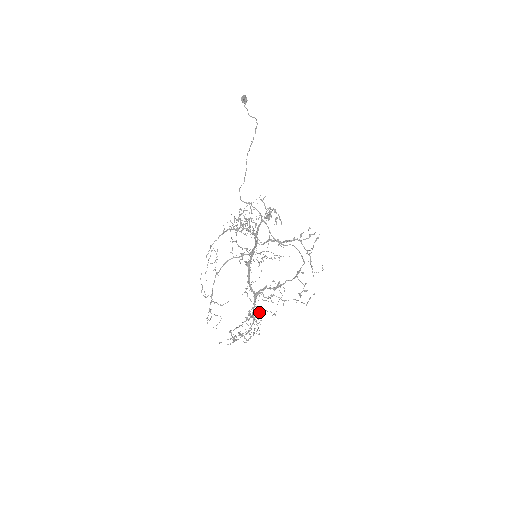
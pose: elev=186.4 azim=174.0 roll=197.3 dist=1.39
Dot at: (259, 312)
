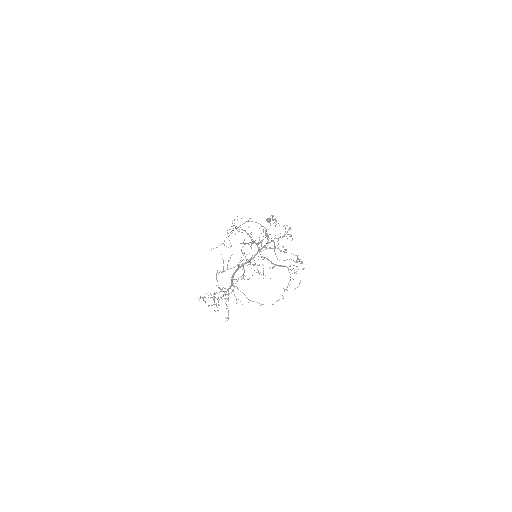
Dot at: (227, 298)
